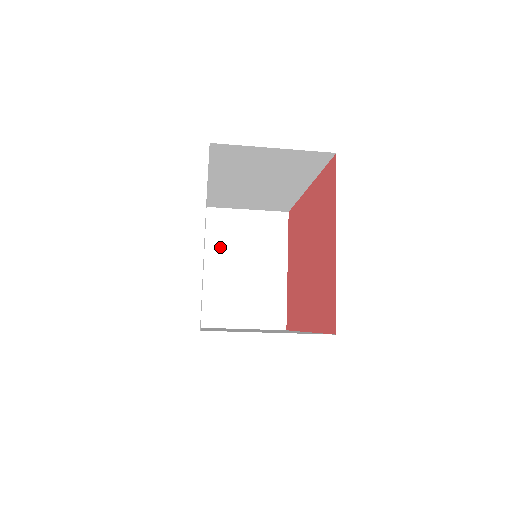
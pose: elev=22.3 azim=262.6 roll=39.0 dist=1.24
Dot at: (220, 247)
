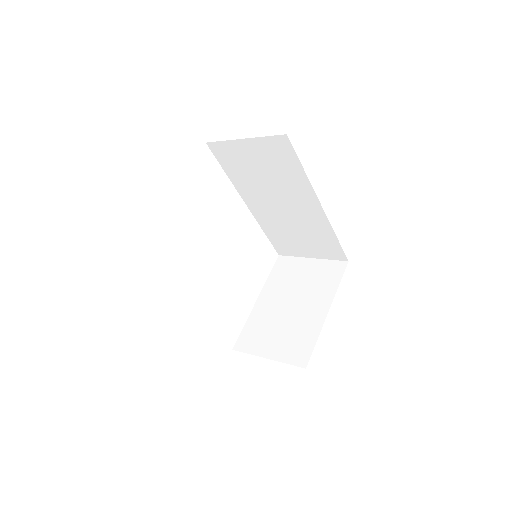
Dot at: (277, 286)
